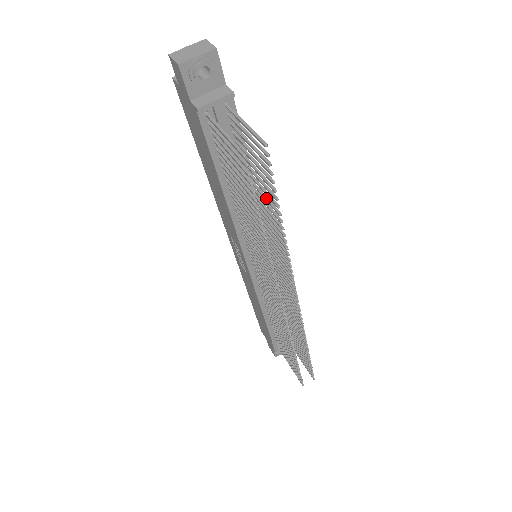
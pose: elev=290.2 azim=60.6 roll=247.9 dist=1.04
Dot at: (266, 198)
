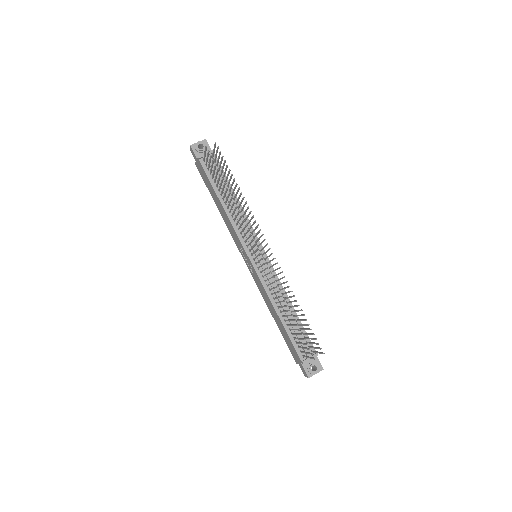
Dot at: (232, 183)
